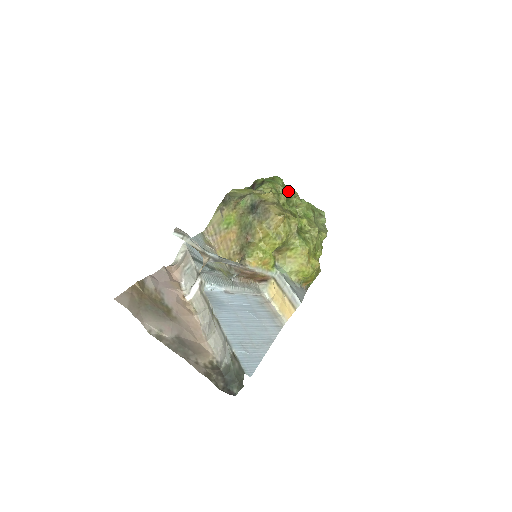
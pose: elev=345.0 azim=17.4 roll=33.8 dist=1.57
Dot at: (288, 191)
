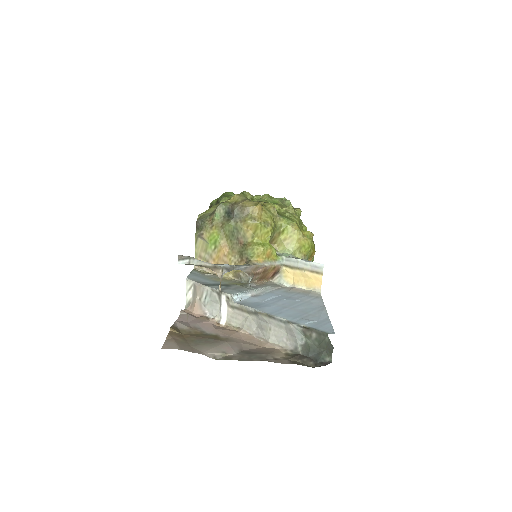
Dot at: occluded
